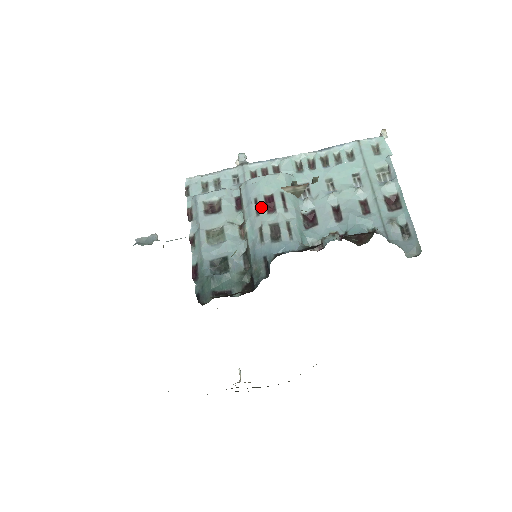
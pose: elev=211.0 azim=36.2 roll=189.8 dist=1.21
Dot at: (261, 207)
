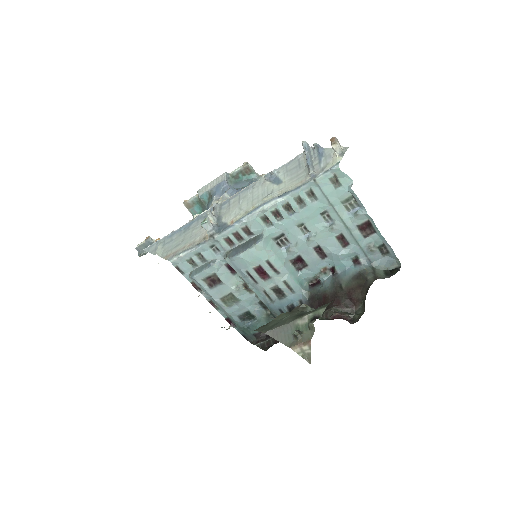
Dot at: (256, 278)
